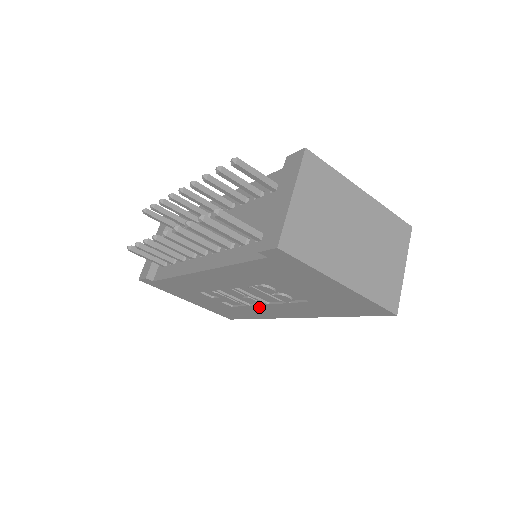
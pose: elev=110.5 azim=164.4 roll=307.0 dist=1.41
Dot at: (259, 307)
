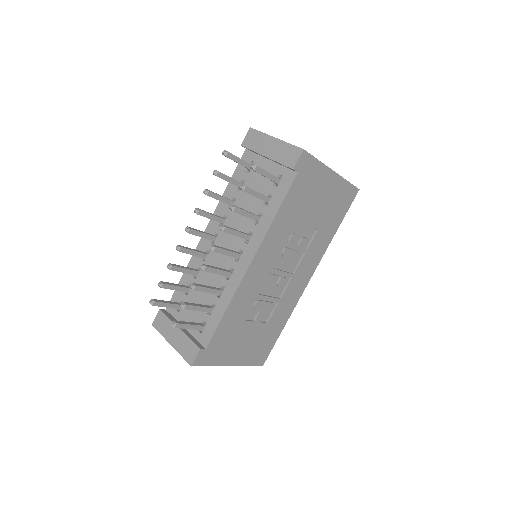
Dot at: (287, 292)
